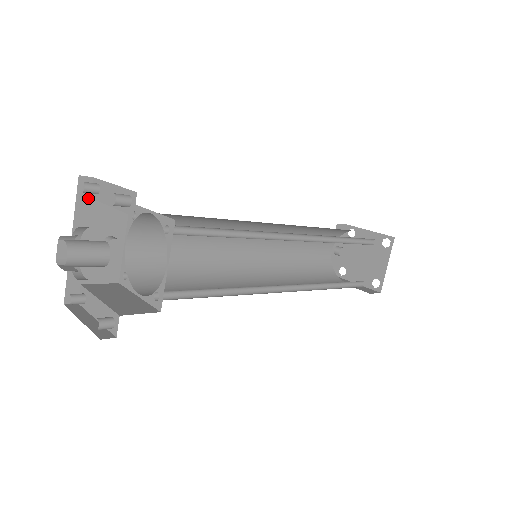
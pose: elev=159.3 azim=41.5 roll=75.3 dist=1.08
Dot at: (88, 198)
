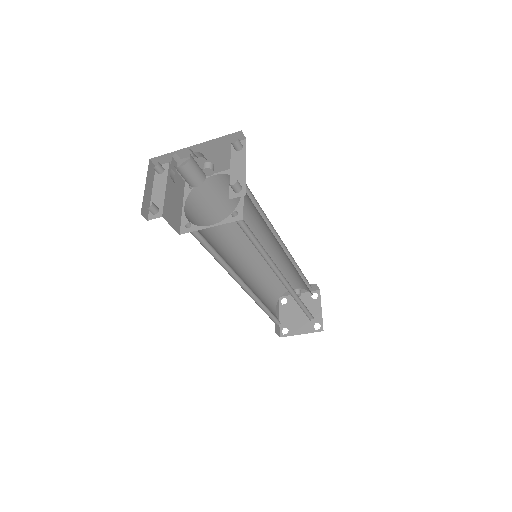
Dot at: (230, 142)
